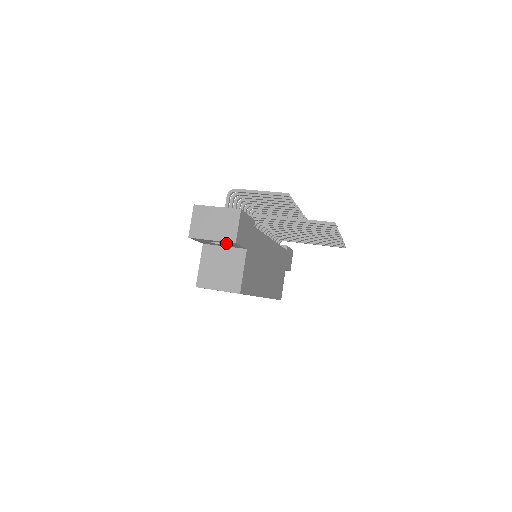
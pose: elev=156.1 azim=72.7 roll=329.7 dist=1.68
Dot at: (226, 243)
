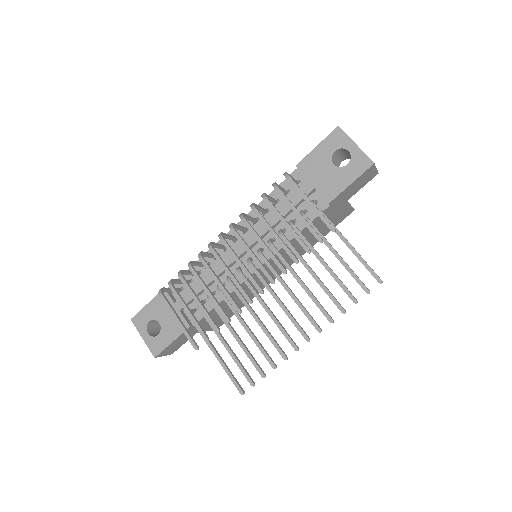
Dot at: occluded
